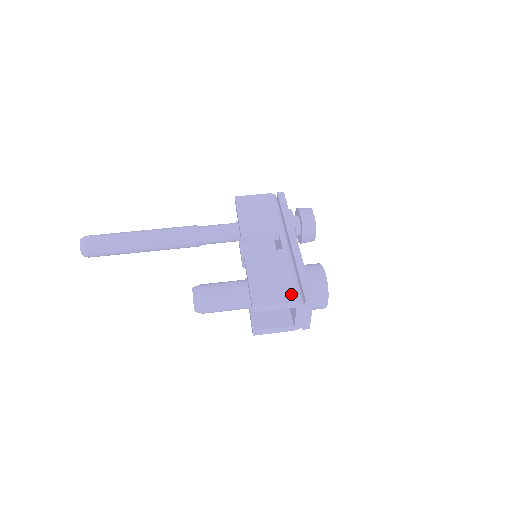
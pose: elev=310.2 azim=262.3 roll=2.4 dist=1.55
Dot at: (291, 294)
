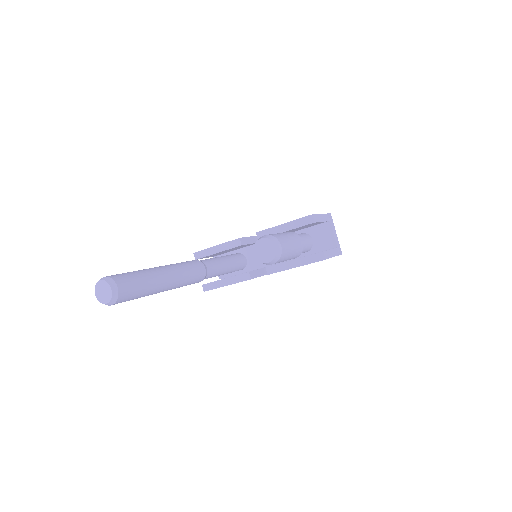
Dot at: occluded
